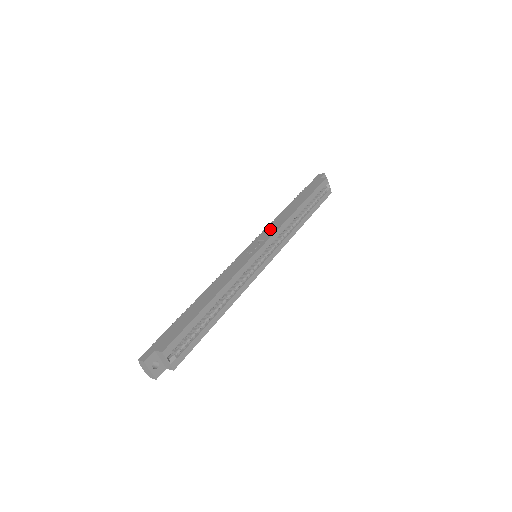
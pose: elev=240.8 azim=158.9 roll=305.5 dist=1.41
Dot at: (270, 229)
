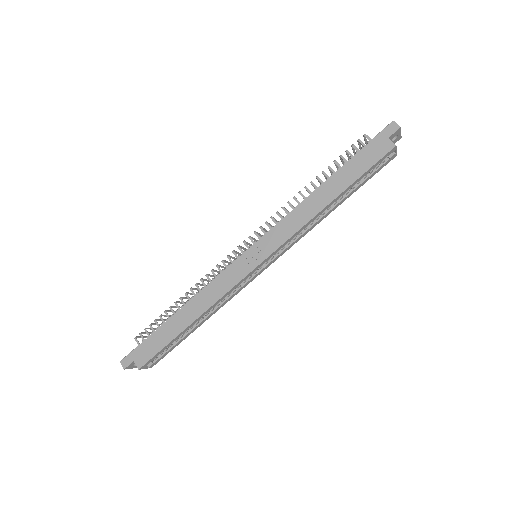
Dot at: (281, 231)
